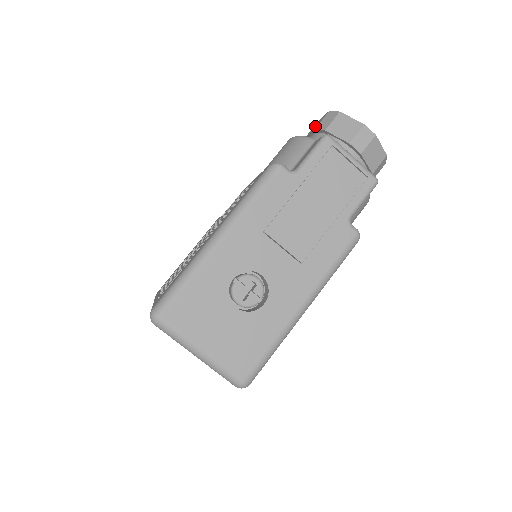
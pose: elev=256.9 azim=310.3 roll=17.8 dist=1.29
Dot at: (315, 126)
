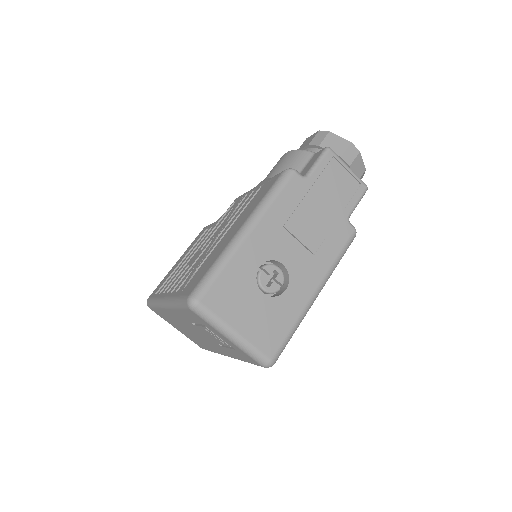
Dot at: (306, 143)
